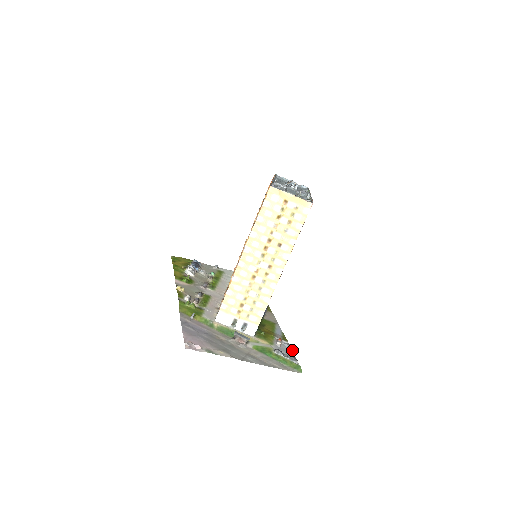
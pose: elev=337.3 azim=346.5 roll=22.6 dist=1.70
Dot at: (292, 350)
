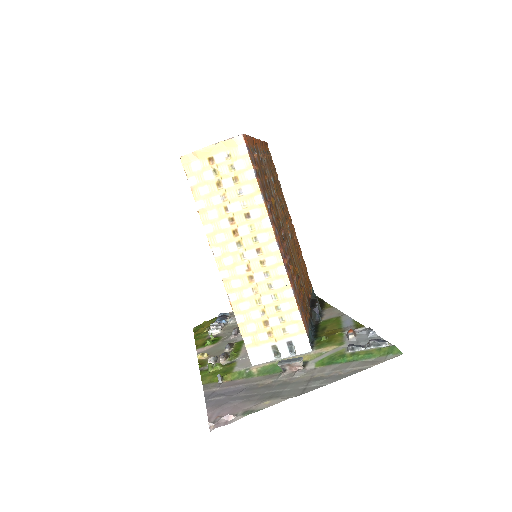
Dot at: (374, 333)
